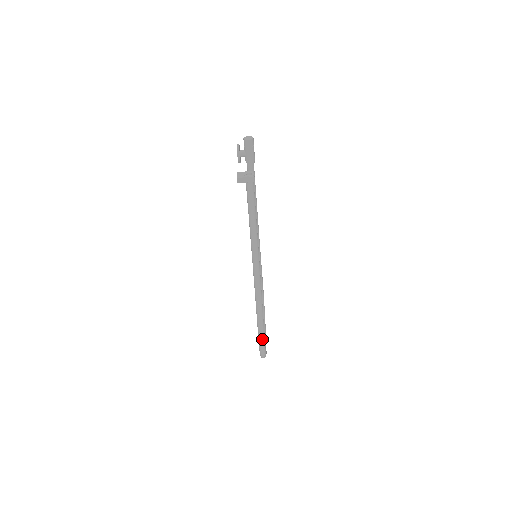
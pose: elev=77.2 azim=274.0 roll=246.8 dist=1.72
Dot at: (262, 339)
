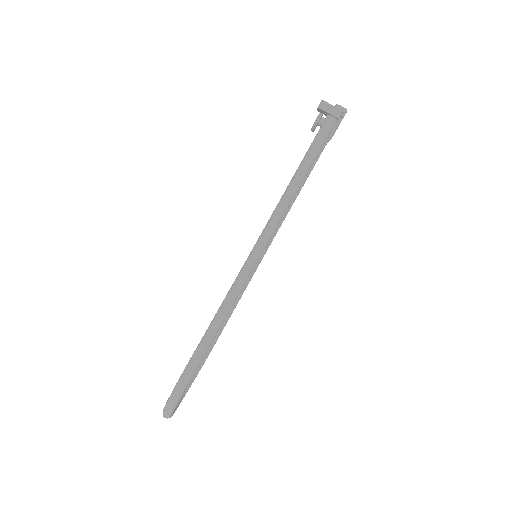
Dot at: (191, 369)
